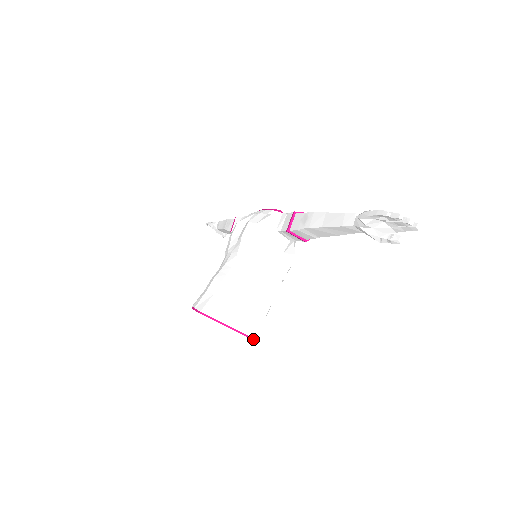
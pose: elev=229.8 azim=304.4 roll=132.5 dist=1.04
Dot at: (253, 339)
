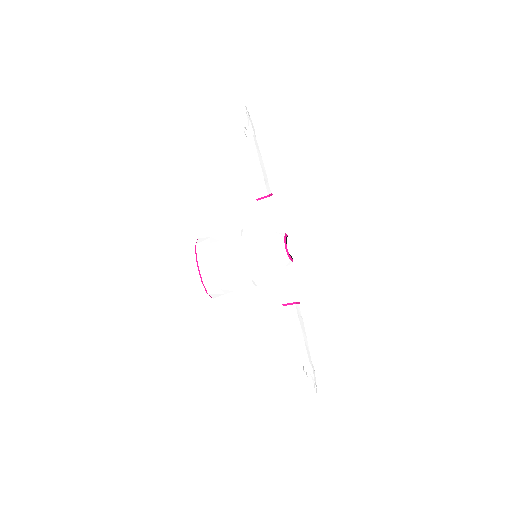
Dot at: occluded
